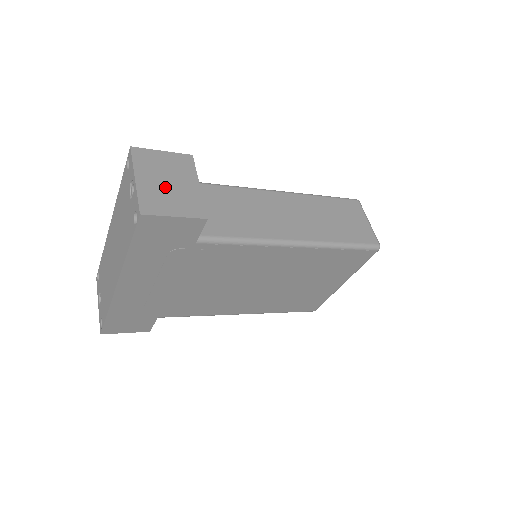
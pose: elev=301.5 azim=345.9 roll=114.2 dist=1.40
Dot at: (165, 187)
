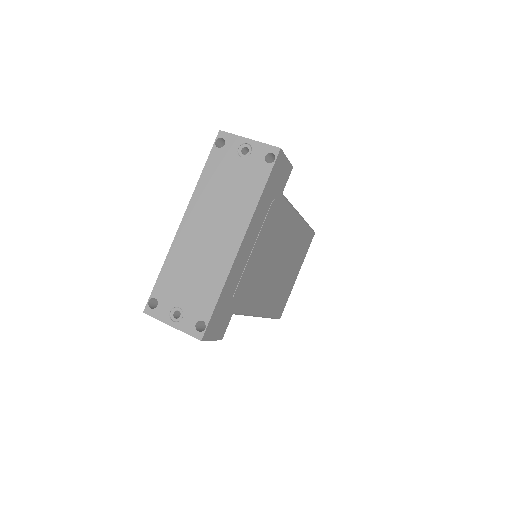
Dot at: occluded
